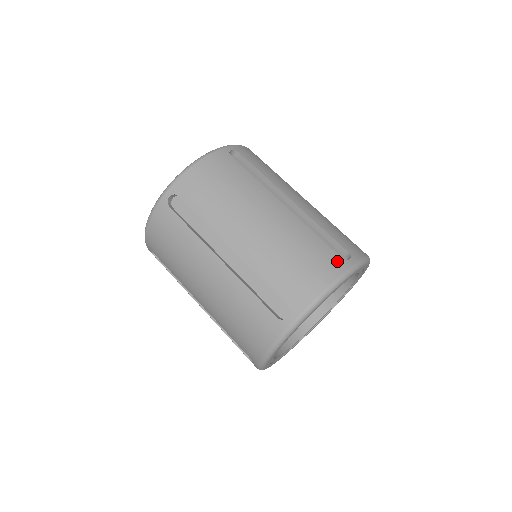
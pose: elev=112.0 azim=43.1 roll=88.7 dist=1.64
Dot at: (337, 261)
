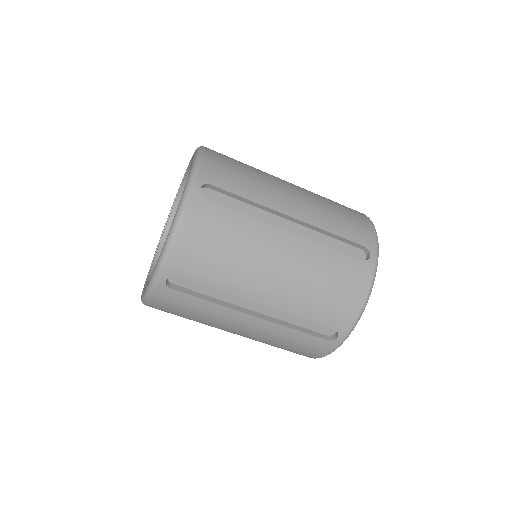
Dot at: (362, 268)
